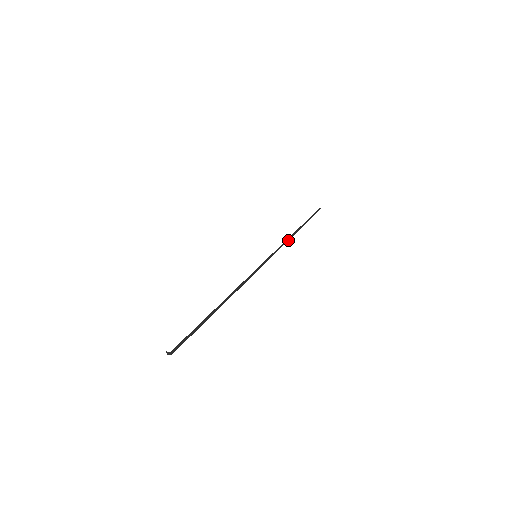
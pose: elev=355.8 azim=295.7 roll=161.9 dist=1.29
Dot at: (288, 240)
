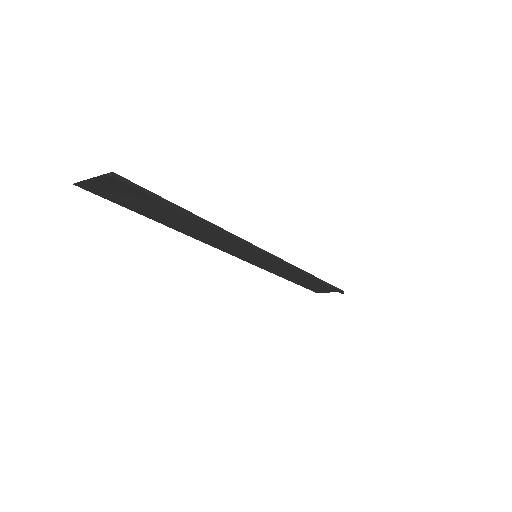
Dot at: (298, 270)
